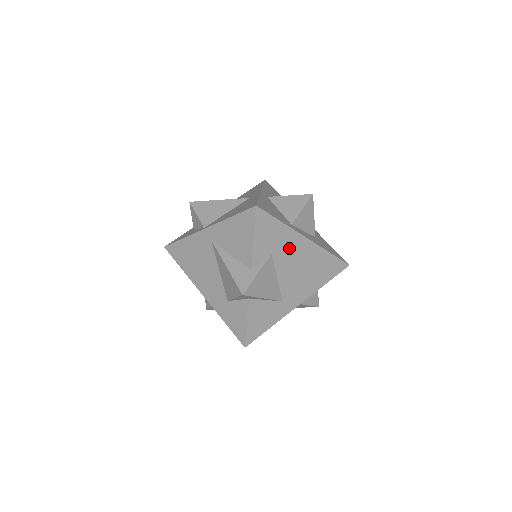
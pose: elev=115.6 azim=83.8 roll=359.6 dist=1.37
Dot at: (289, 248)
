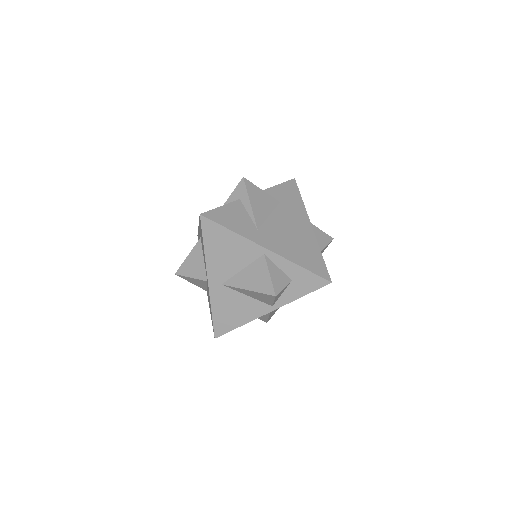
Dot at: (294, 214)
